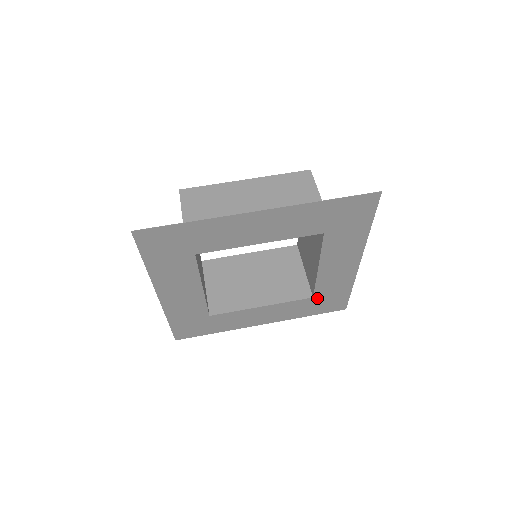
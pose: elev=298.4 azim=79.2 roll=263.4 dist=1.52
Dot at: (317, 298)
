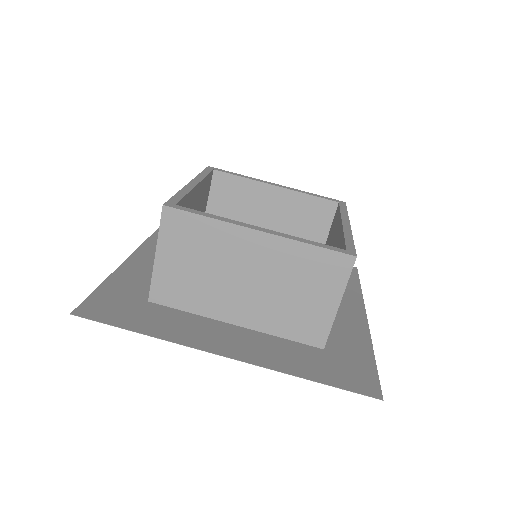
Dot at: occluded
